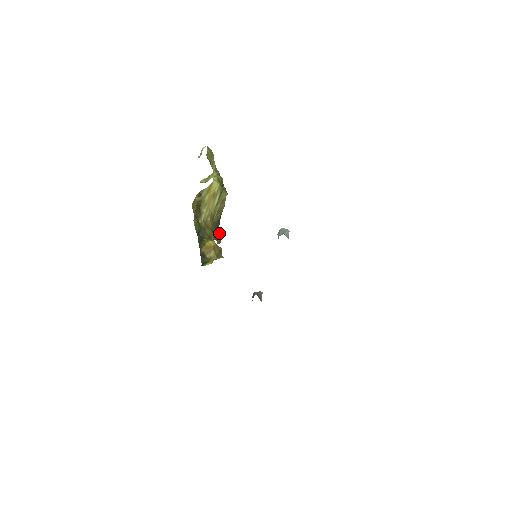
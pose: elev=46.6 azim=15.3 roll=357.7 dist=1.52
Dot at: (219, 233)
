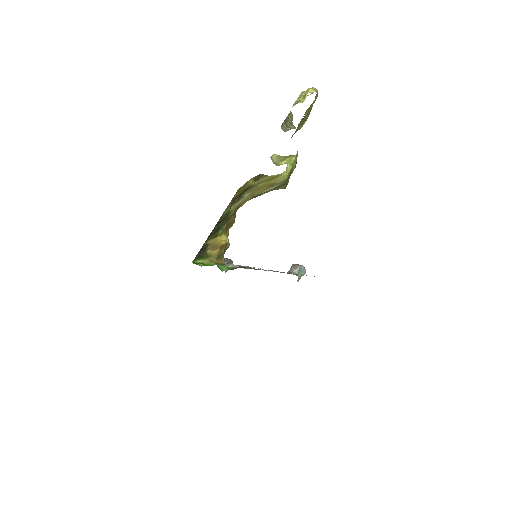
Dot at: occluded
